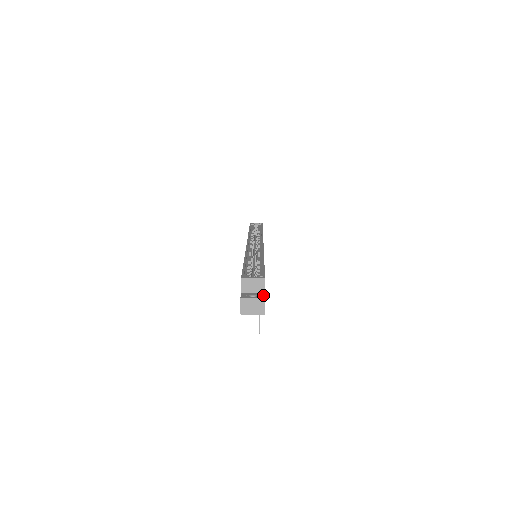
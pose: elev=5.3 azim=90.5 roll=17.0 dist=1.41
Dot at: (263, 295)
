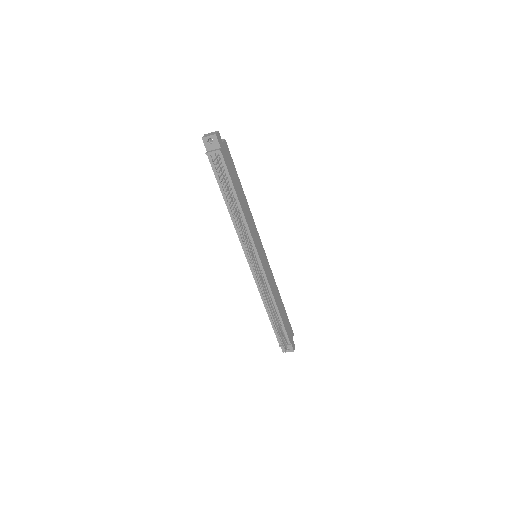
Dot at: (220, 137)
